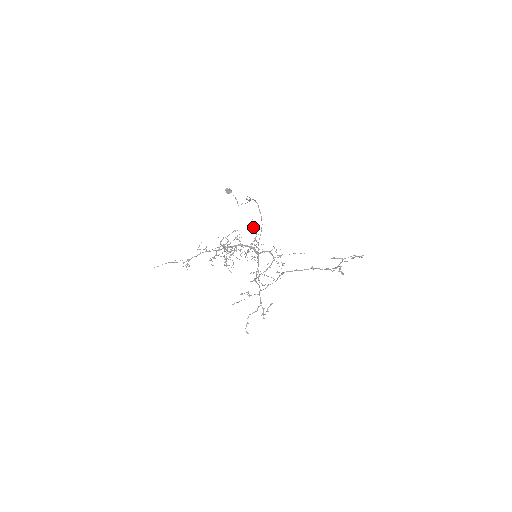
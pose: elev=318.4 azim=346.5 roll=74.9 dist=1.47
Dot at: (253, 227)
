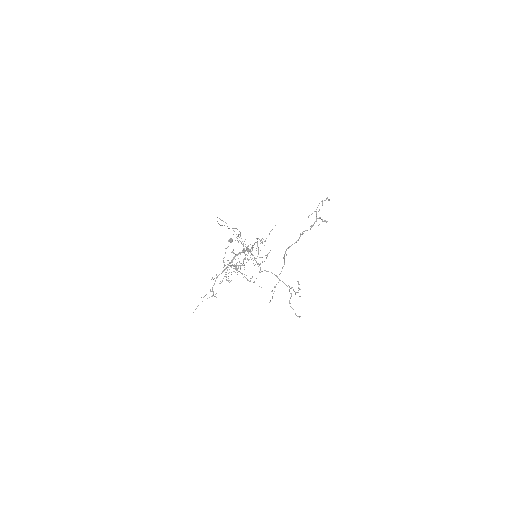
Dot at: (237, 238)
